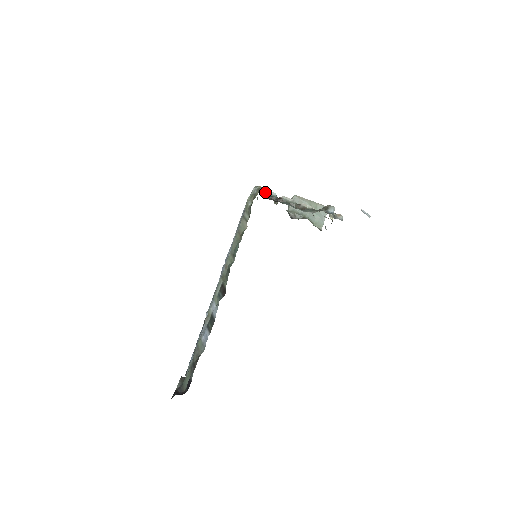
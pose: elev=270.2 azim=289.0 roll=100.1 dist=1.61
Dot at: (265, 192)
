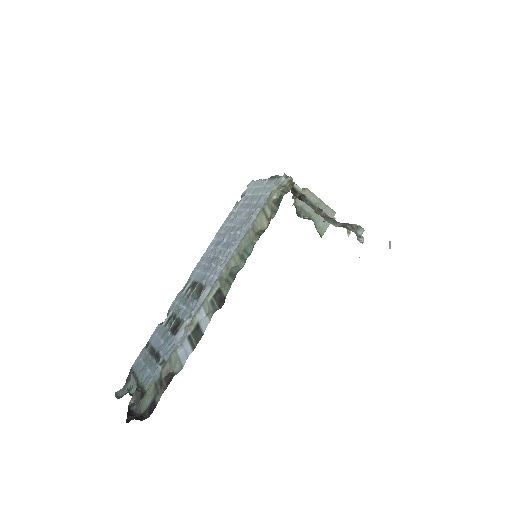
Dot at: occluded
